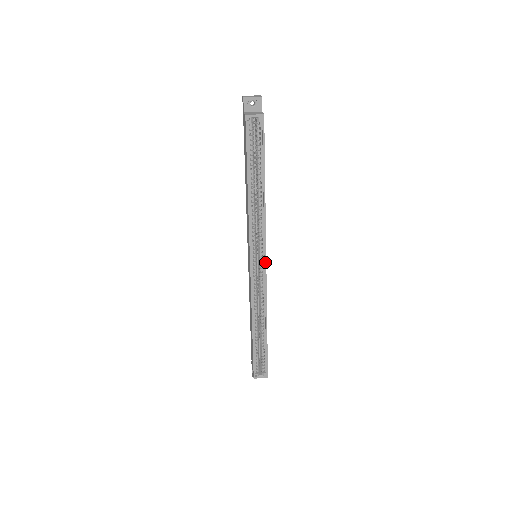
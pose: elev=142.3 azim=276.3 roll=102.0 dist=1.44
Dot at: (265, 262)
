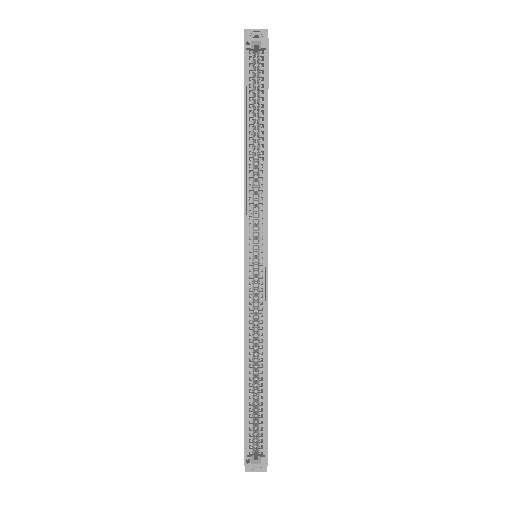
Dot at: (266, 254)
